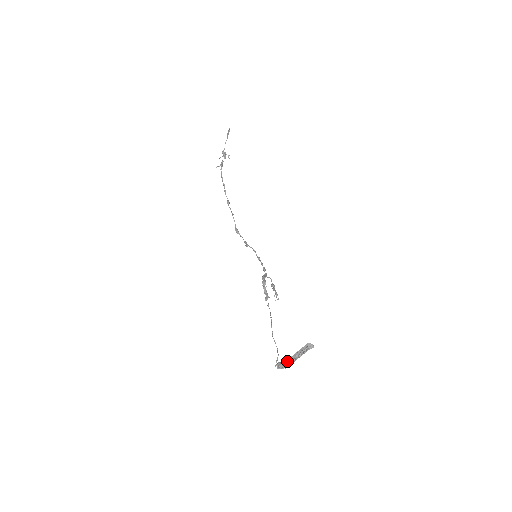
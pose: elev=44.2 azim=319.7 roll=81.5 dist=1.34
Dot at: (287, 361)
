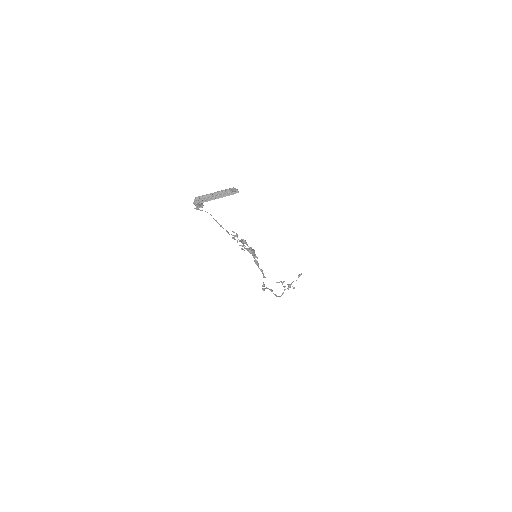
Dot at: (206, 199)
